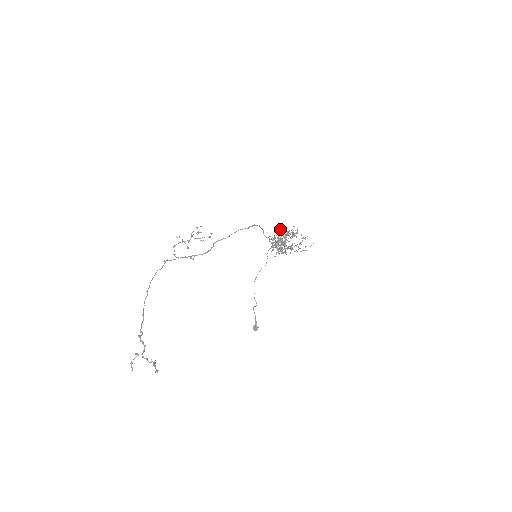
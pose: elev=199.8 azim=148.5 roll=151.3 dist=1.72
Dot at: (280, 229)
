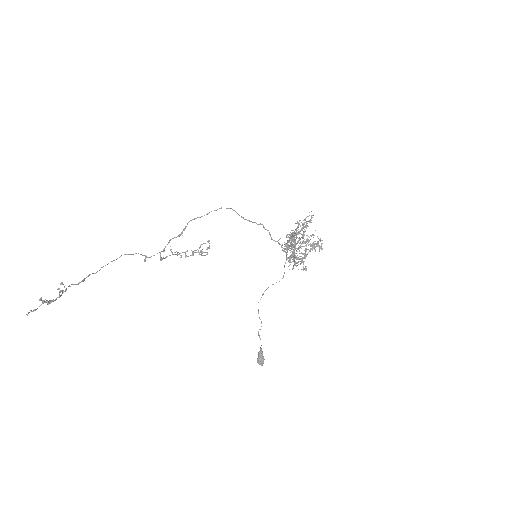
Dot at: occluded
